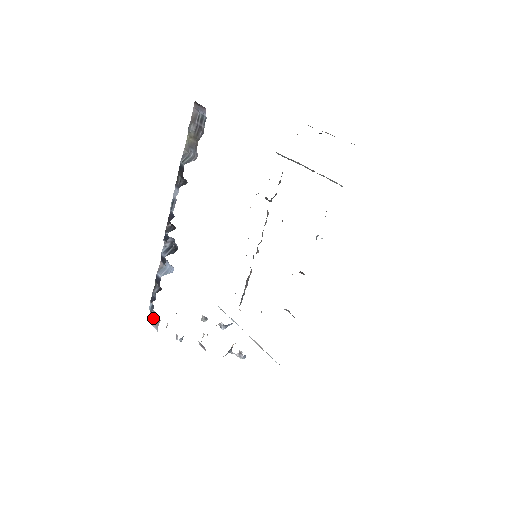
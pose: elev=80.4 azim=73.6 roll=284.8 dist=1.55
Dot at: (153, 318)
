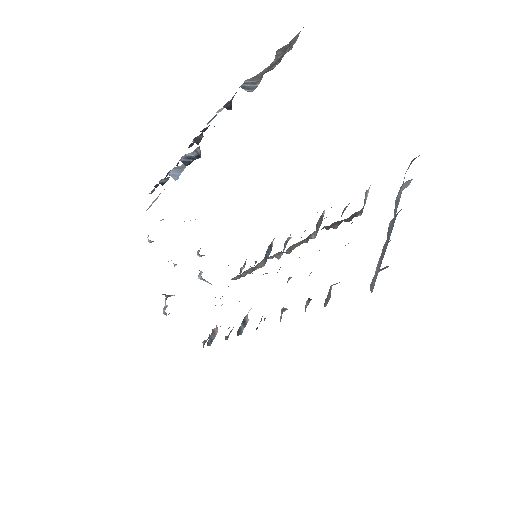
Dot at: (154, 201)
